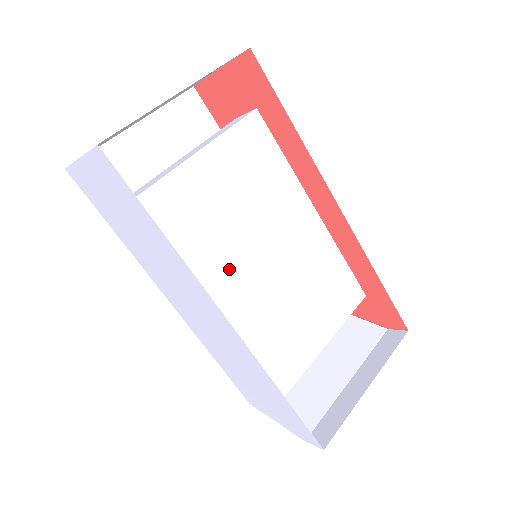
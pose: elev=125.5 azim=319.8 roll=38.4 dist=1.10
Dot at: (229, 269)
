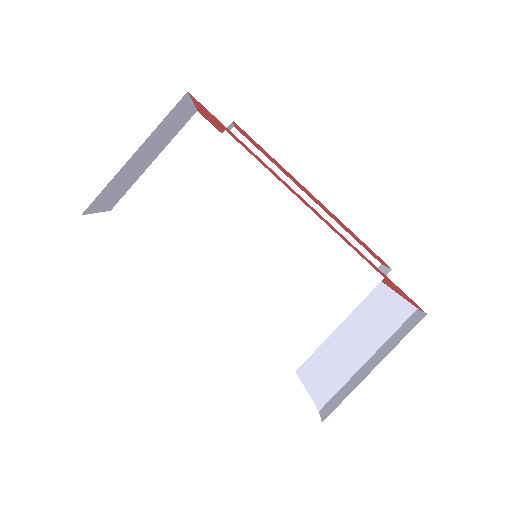
Dot at: (220, 275)
